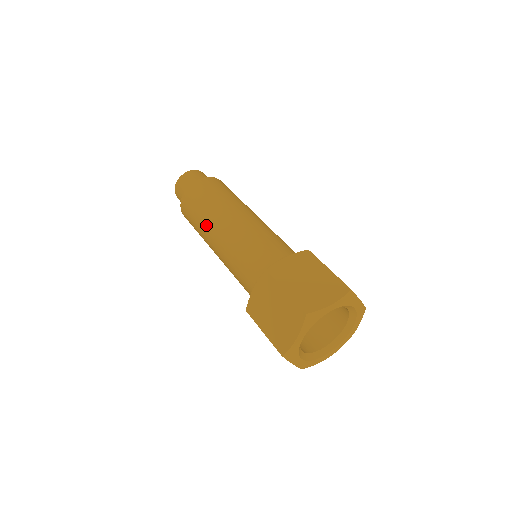
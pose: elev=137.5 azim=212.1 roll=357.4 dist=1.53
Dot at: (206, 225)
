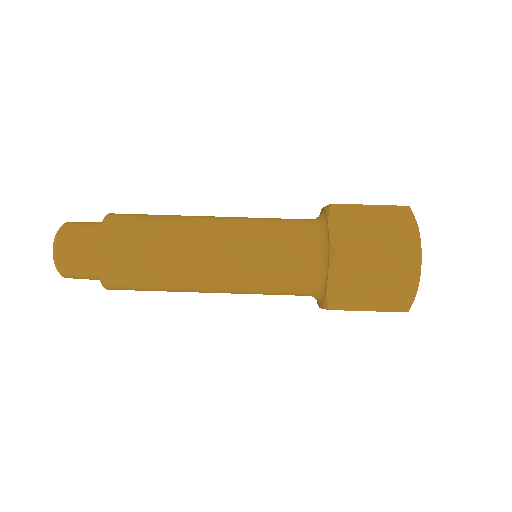
Dot at: (179, 272)
